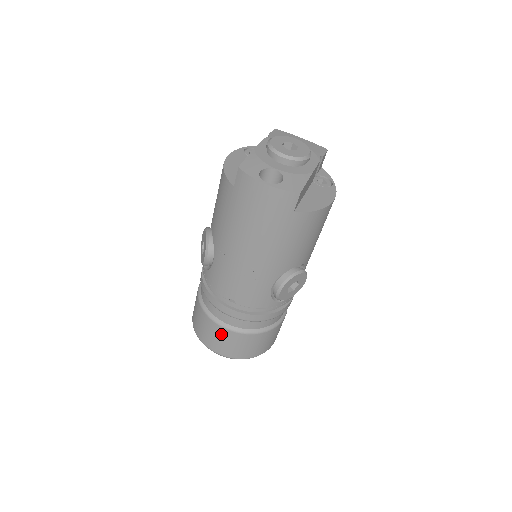
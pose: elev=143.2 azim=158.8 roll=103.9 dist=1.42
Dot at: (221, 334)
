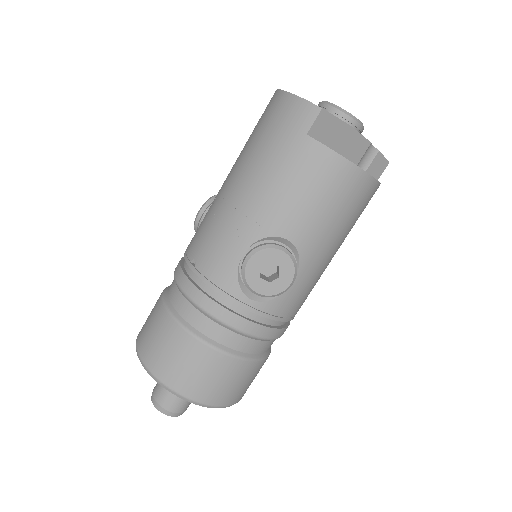
Dot at: (159, 321)
